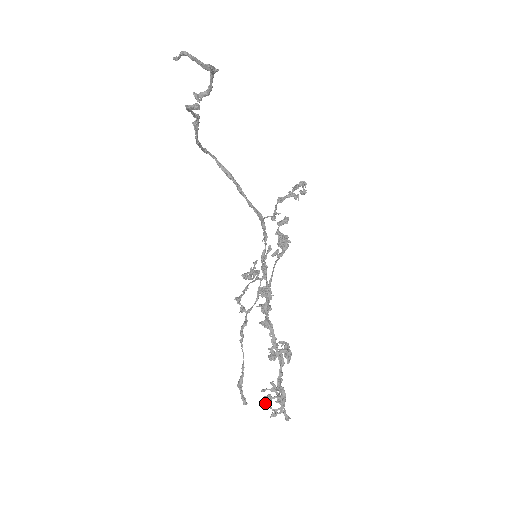
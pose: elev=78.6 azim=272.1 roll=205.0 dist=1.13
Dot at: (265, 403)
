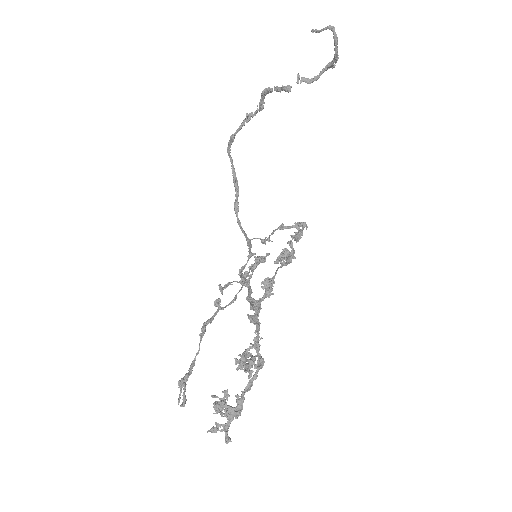
Dot at: (216, 408)
